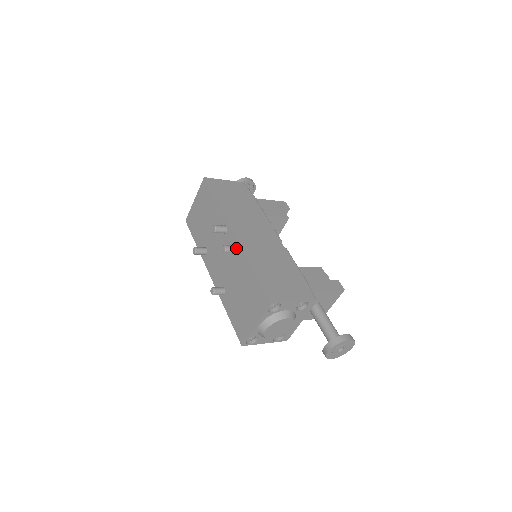
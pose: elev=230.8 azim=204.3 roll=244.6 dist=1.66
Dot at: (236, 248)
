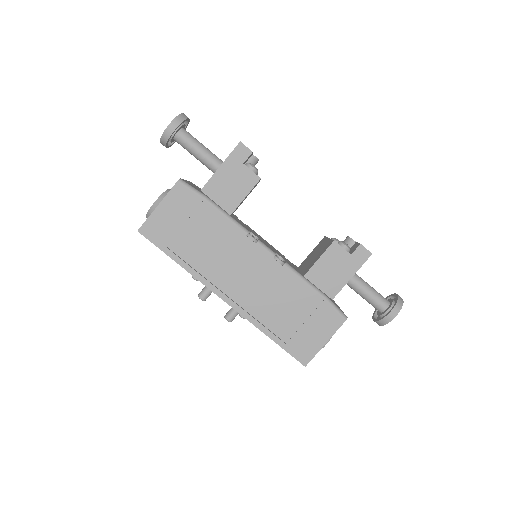
Dot at: (237, 312)
